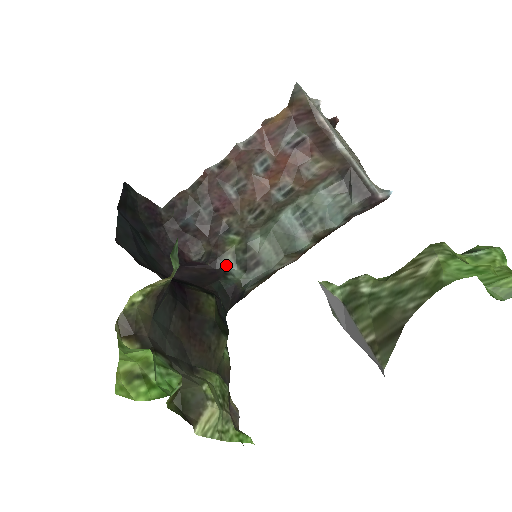
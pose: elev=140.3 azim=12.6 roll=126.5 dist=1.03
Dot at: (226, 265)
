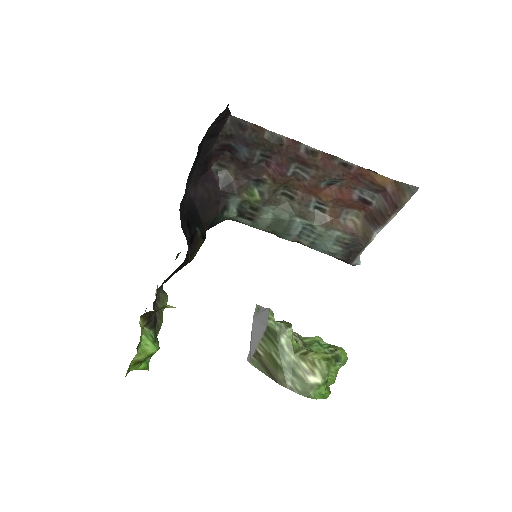
Dot at: (231, 200)
